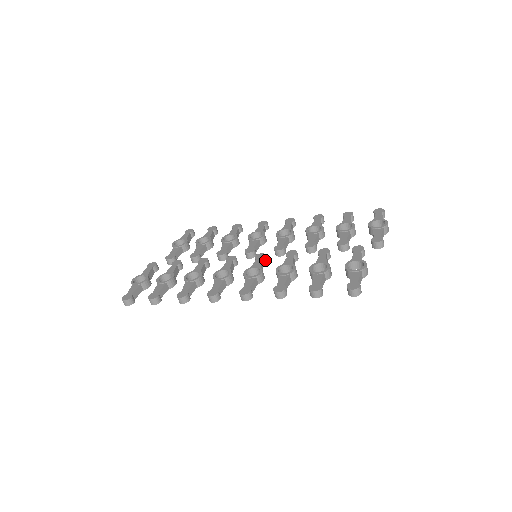
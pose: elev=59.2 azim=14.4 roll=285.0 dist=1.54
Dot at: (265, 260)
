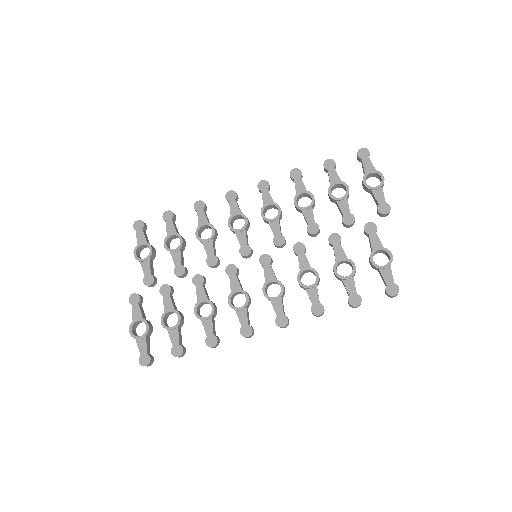
Dot at: (271, 262)
